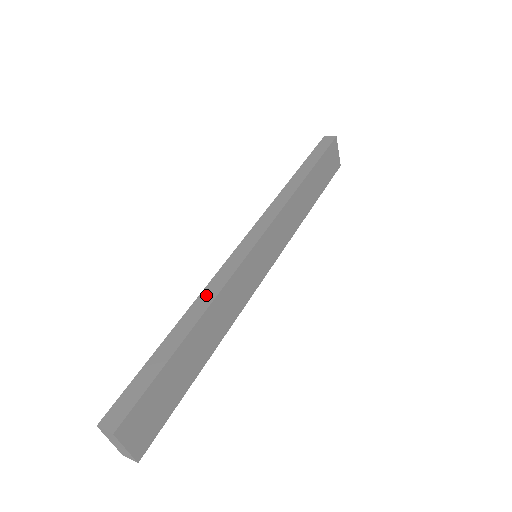
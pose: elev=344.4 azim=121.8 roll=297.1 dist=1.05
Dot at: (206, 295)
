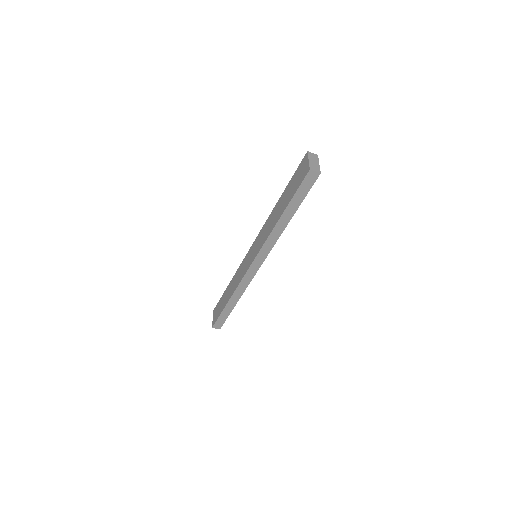
Dot at: occluded
